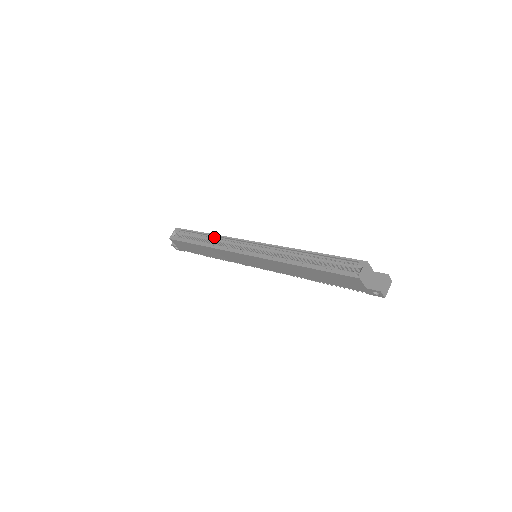
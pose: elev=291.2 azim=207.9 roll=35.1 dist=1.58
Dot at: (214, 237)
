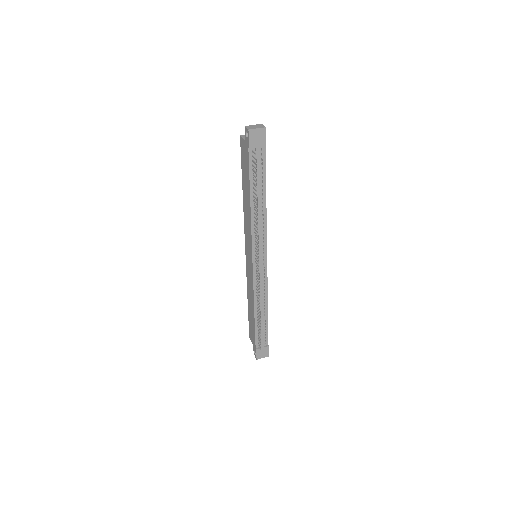
Dot at: occluded
